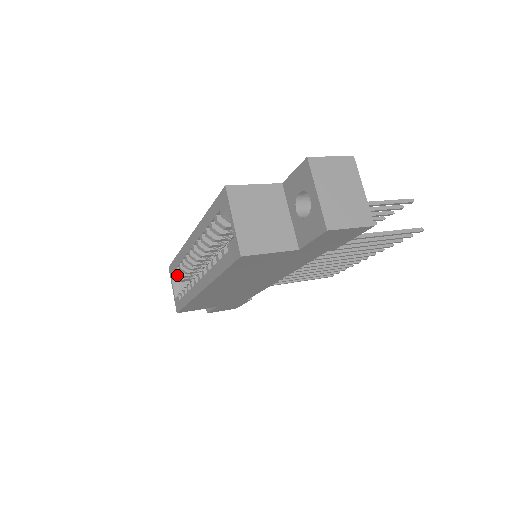
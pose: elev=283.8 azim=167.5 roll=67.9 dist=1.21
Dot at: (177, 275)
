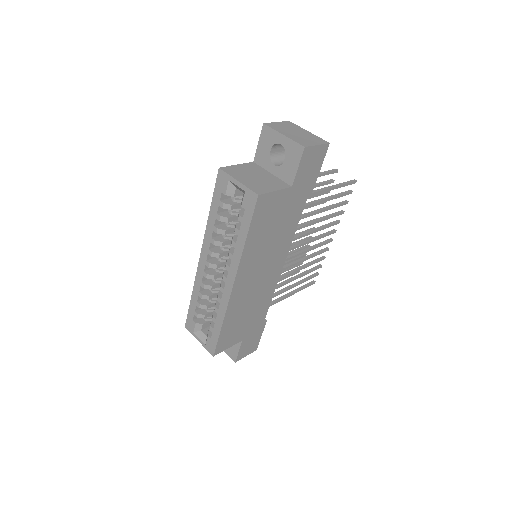
Dot at: (197, 322)
